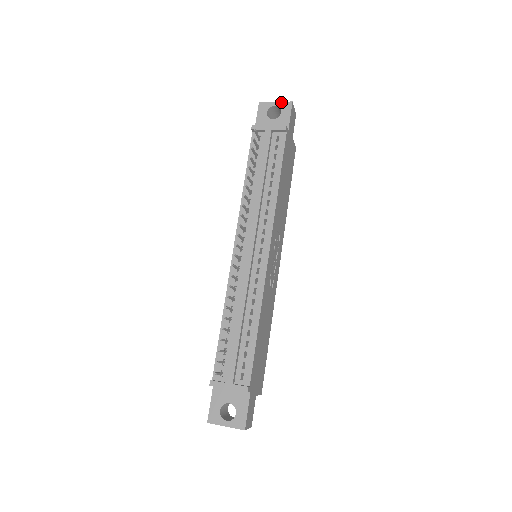
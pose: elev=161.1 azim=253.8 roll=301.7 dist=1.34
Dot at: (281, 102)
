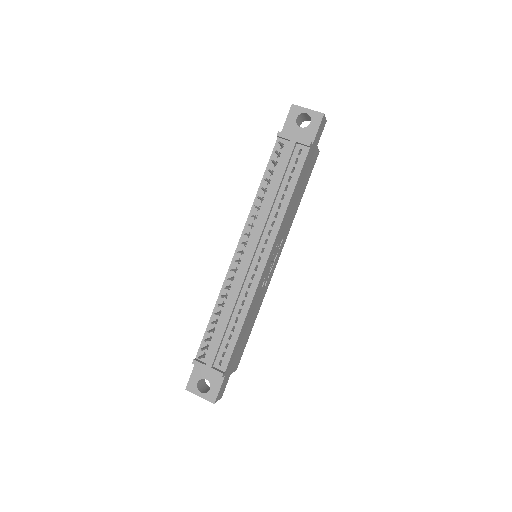
Dot at: (313, 111)
